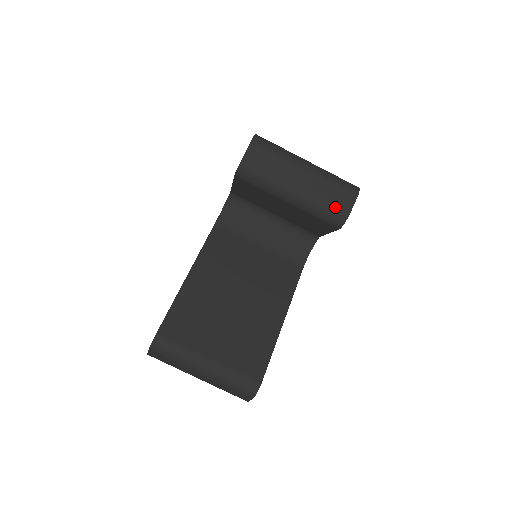
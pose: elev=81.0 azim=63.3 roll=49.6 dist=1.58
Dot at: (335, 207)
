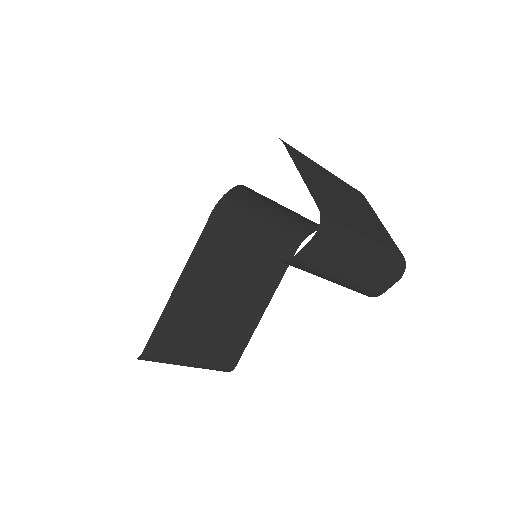
Dot at: (372, 290)
